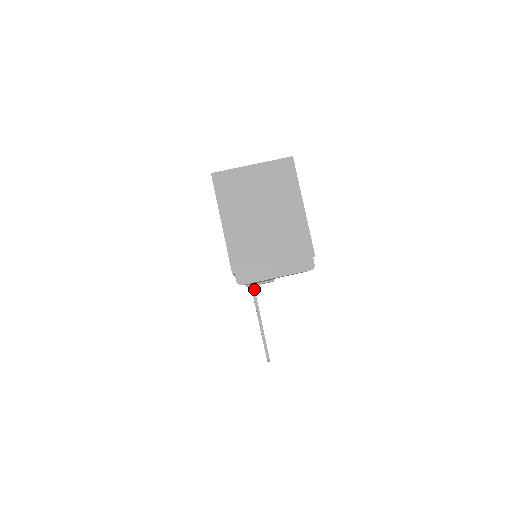
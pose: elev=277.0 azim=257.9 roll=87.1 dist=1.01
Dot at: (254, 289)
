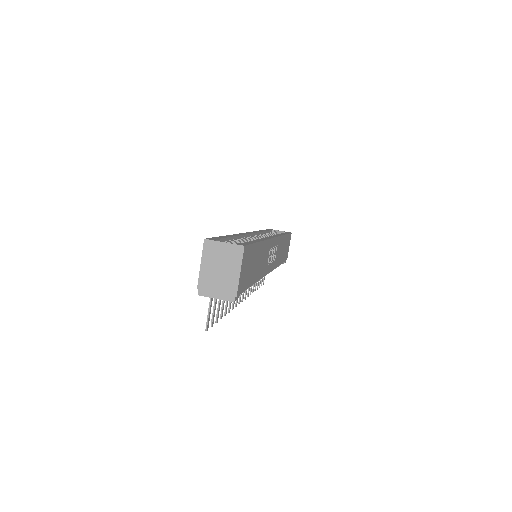
Dot at: occluded
